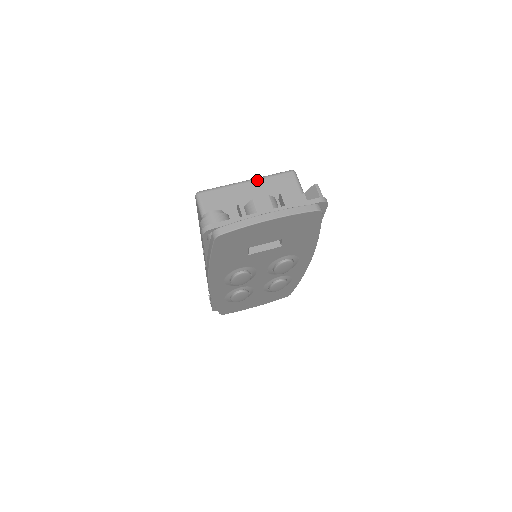
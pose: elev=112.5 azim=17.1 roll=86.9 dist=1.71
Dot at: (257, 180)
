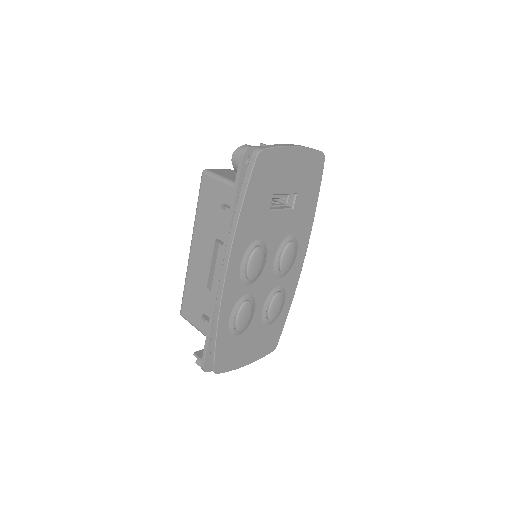
Dot at: occluded
